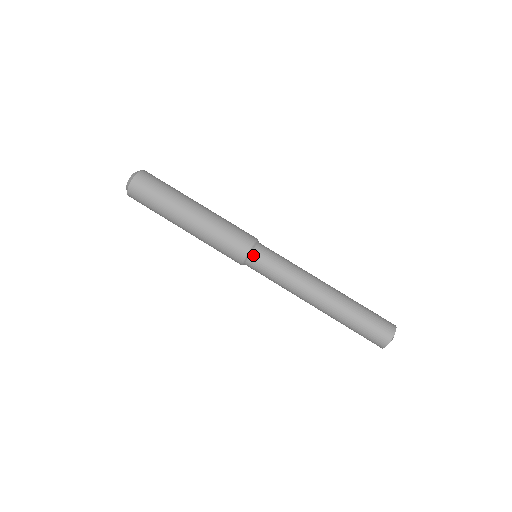
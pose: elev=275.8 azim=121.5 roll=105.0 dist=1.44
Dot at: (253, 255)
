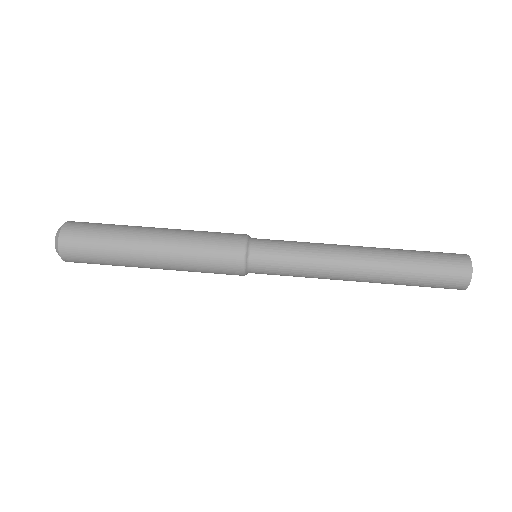
Dot at: (253, 242)
